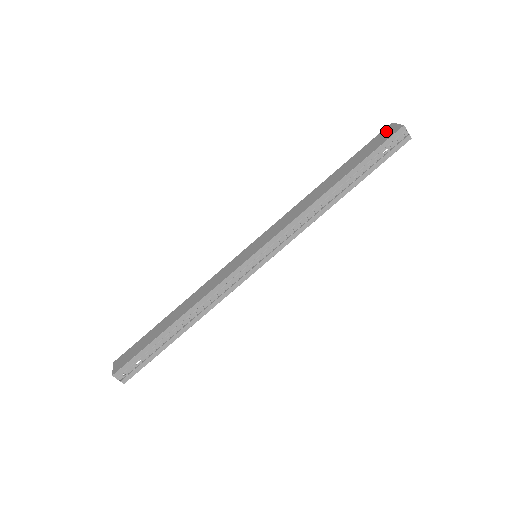
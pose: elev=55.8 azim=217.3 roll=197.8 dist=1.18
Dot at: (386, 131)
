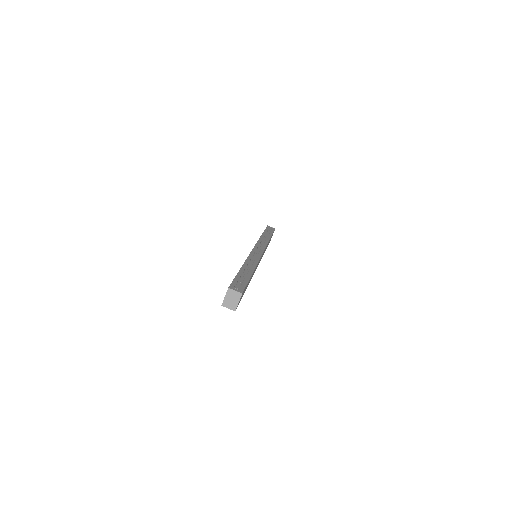
Dot at: occluded
